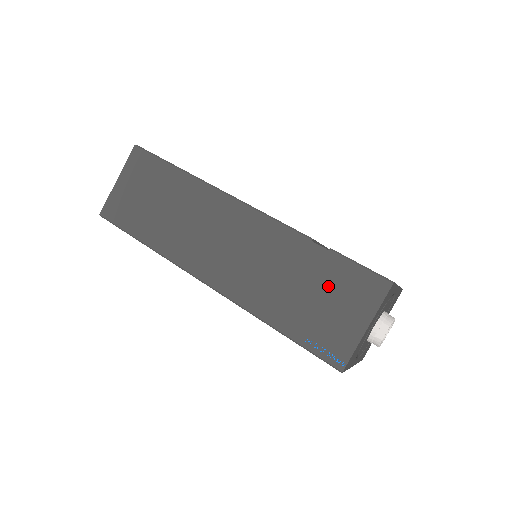
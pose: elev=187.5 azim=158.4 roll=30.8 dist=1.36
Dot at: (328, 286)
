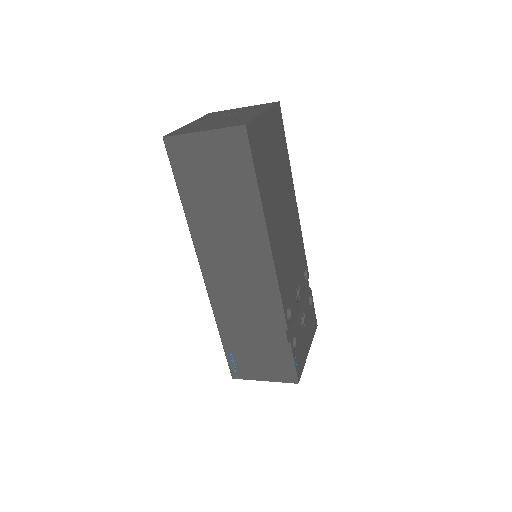
Dot at: (268, 352)
